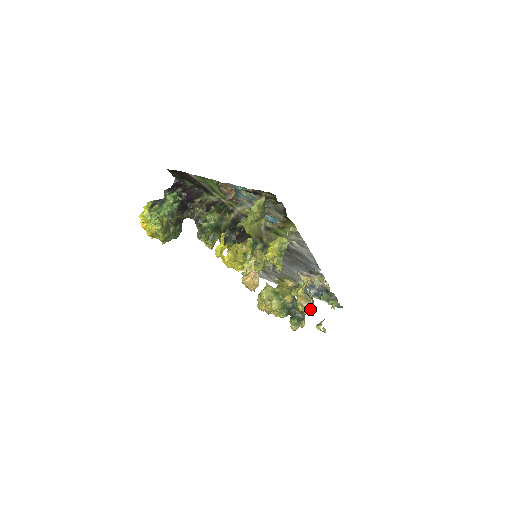
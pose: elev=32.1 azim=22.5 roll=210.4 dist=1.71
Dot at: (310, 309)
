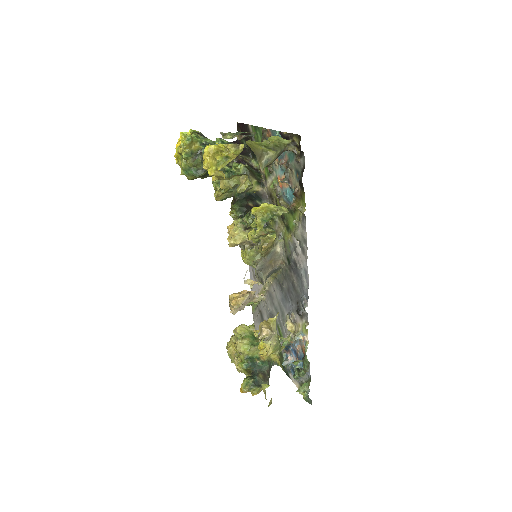
Dot at: (269, 350)
